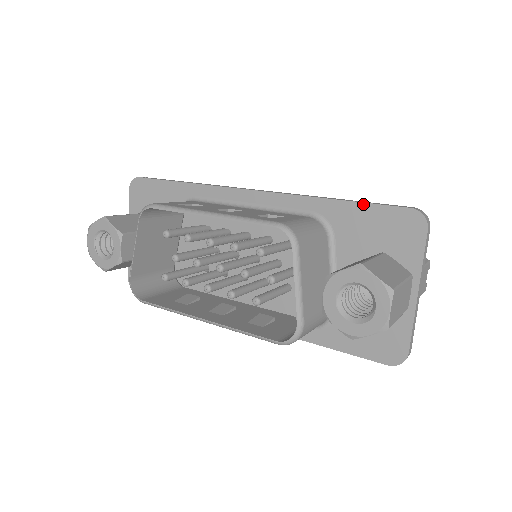
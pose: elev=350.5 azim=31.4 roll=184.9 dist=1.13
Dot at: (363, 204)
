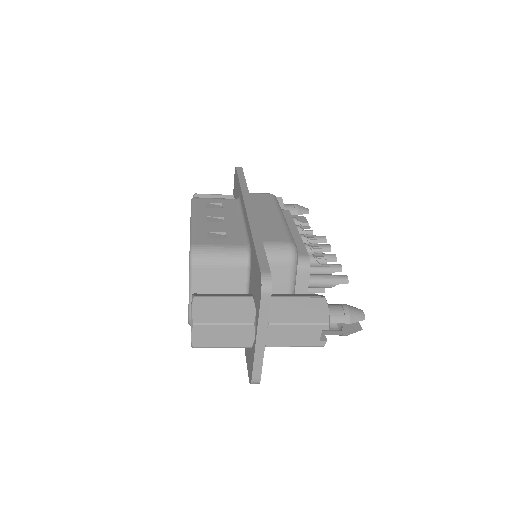
Dot at: (255, 253)
